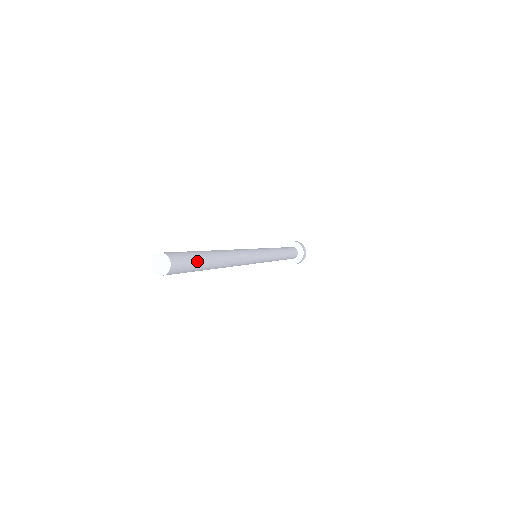
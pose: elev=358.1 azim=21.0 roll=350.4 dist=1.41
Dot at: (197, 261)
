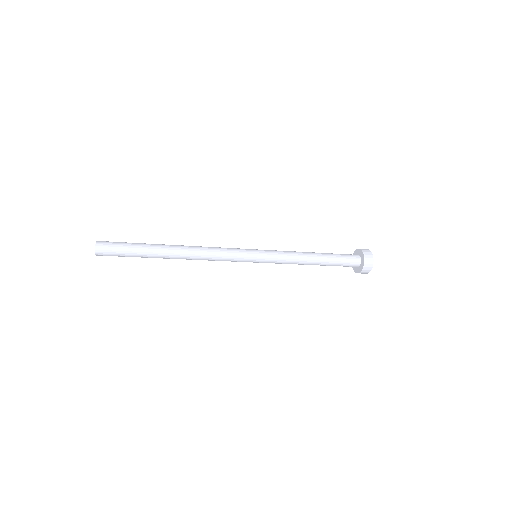
Dot at: (132, 244)
